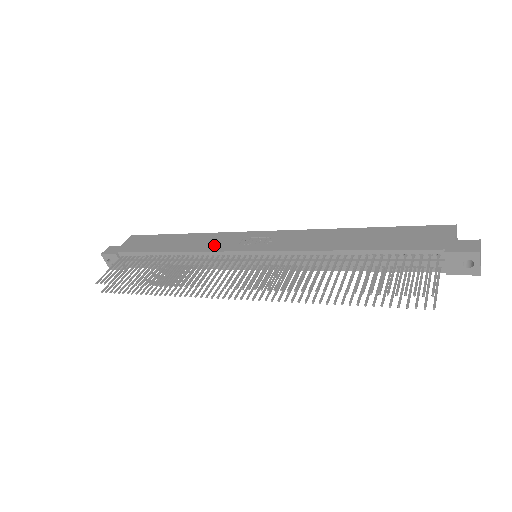
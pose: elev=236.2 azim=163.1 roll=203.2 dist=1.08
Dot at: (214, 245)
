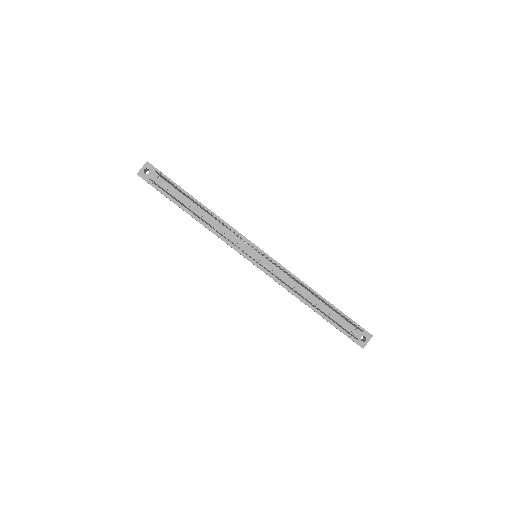
Dot at: occluded
